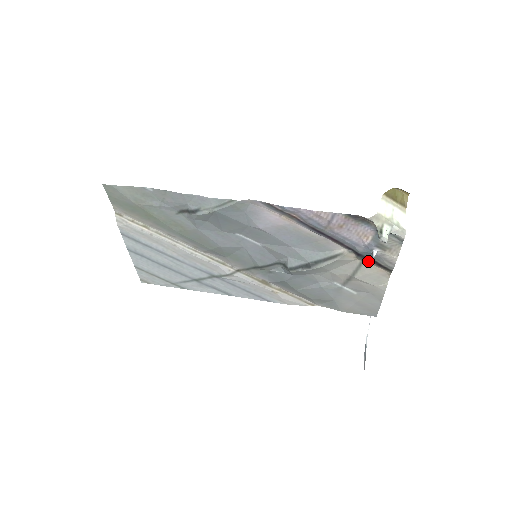
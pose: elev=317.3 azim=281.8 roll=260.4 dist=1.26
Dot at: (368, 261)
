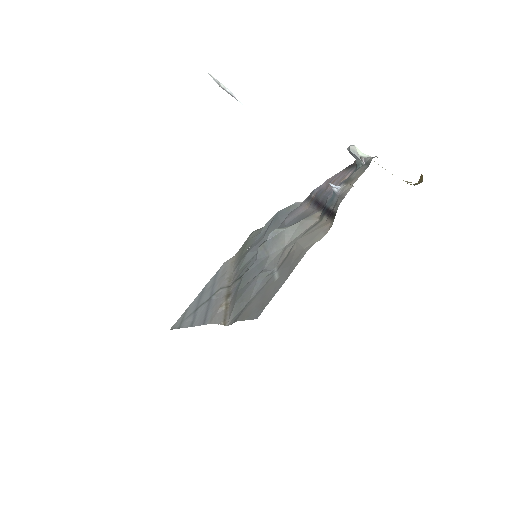
Dot at: (326, 217)
